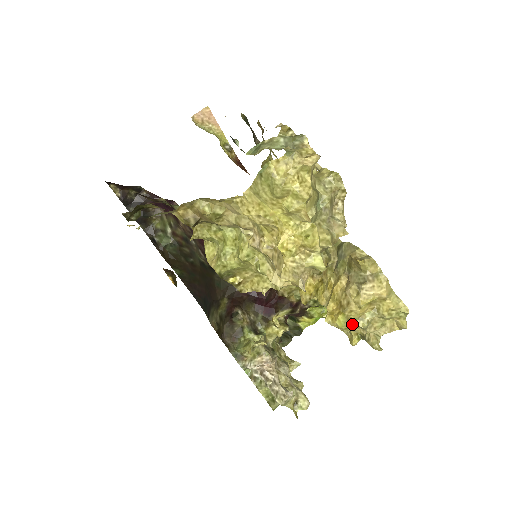
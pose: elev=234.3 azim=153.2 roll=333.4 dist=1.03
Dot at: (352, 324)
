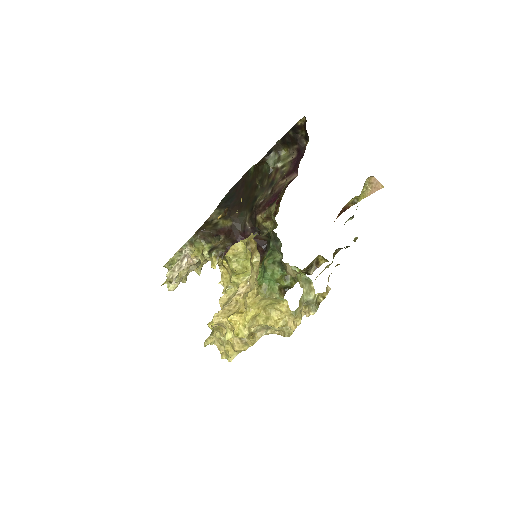
Dot at: (216, 330)
